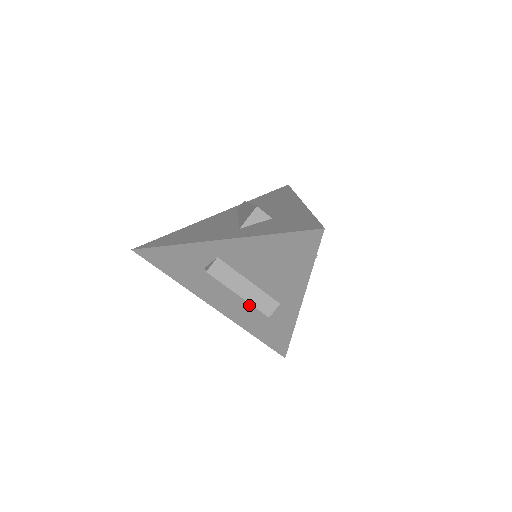
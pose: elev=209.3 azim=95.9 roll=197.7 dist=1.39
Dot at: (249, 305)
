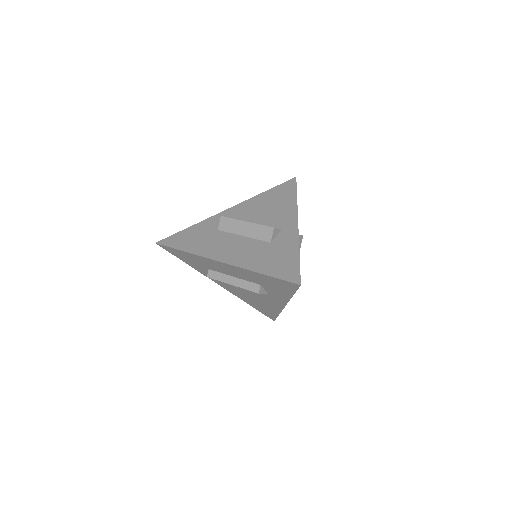
Dot at: (255, 243)
